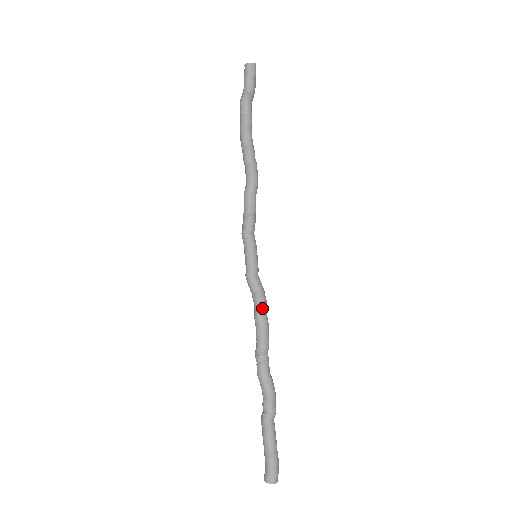
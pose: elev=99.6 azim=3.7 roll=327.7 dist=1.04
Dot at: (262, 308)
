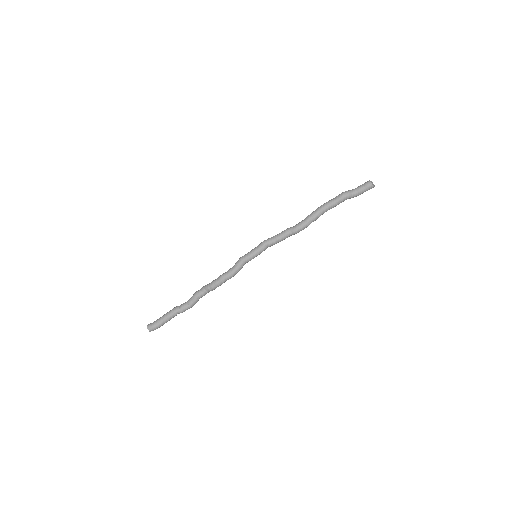
Dot at: (228, 276)
